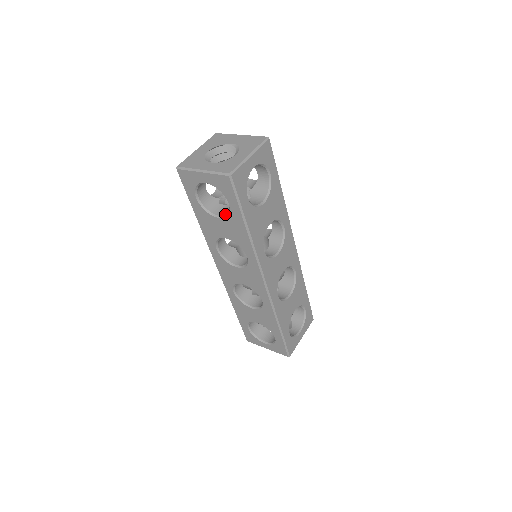
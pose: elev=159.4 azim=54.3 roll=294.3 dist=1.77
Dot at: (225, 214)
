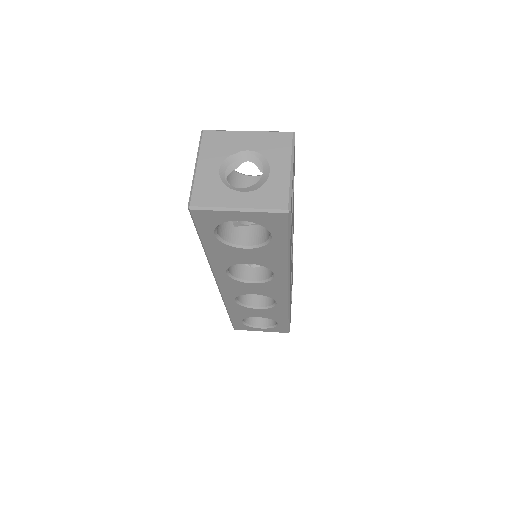
Dot at: (255, 243)
